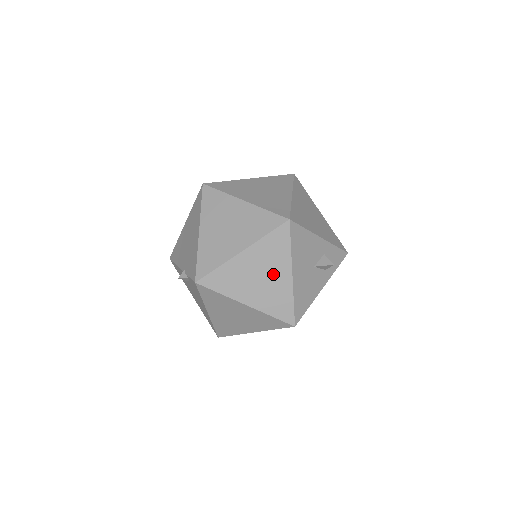
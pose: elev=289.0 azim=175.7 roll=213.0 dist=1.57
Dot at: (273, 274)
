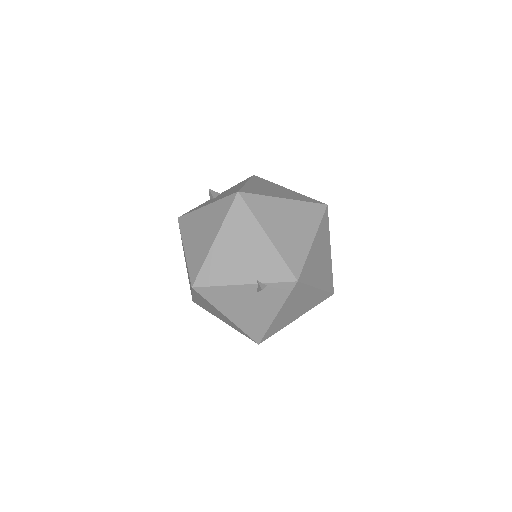
Dot at: (325, 254)
